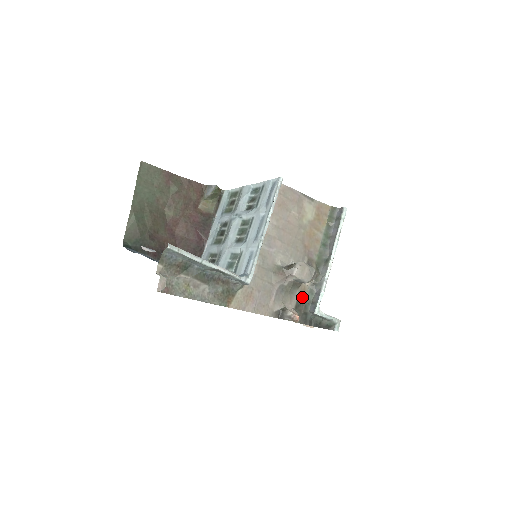
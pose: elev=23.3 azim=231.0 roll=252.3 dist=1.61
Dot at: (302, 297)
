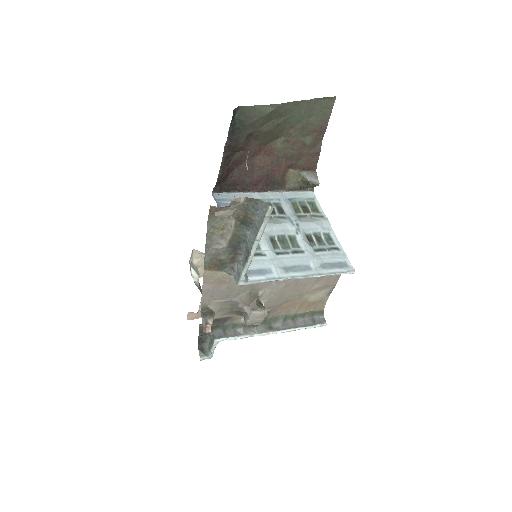
Dot at: (228, 320)
